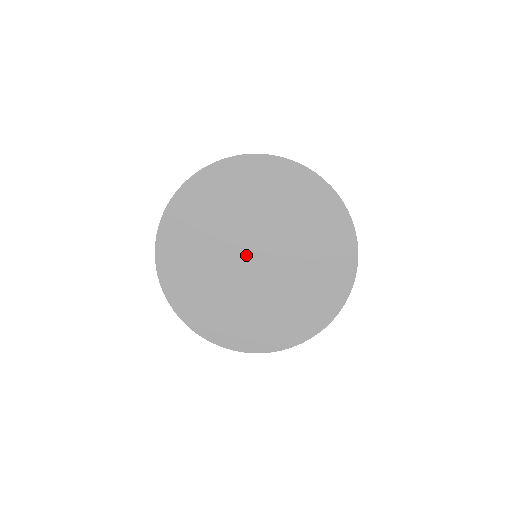
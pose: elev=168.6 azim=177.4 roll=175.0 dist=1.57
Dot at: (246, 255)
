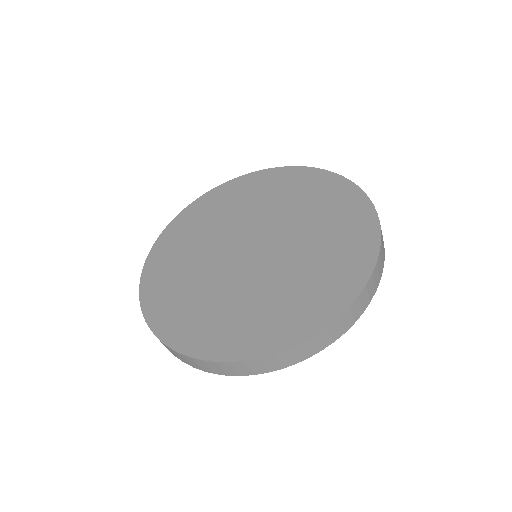
Dot at: (243, 244)
